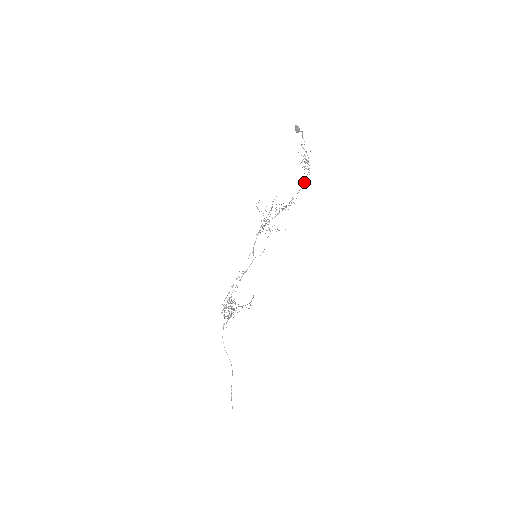
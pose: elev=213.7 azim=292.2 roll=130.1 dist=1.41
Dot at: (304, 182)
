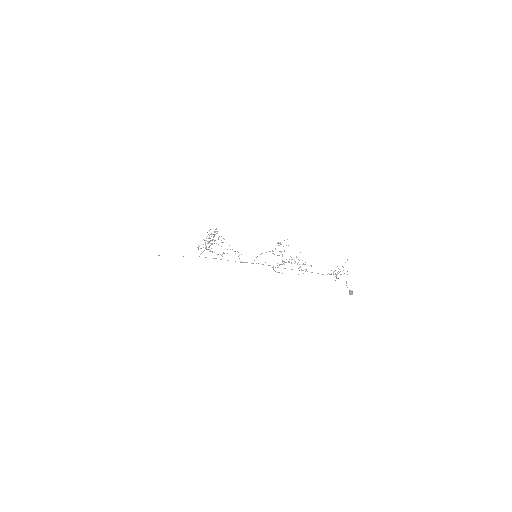
Dot at: occluded
